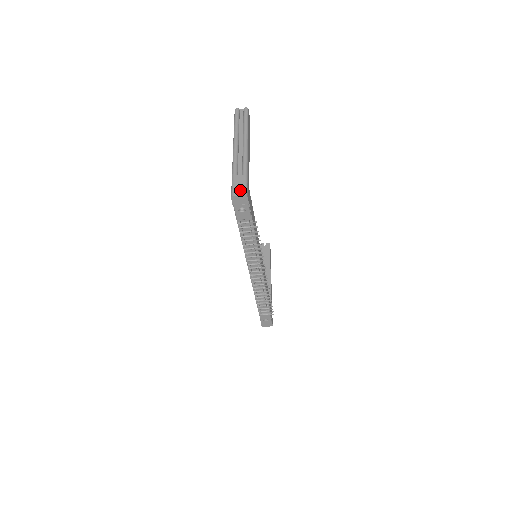
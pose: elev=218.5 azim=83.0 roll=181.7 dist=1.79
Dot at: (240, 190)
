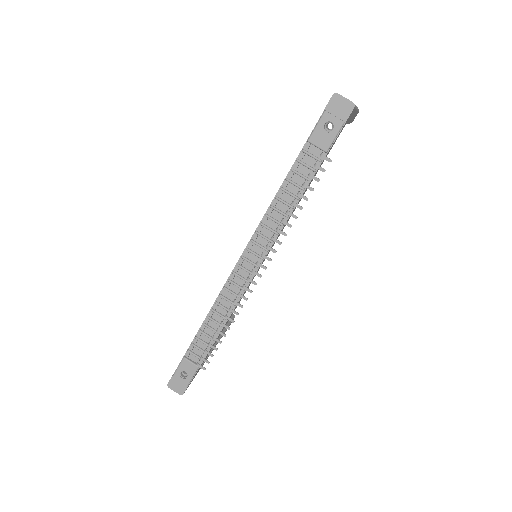
Dot at: occluded
